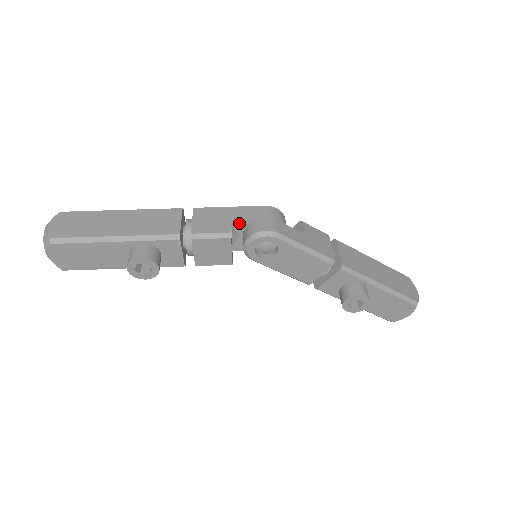
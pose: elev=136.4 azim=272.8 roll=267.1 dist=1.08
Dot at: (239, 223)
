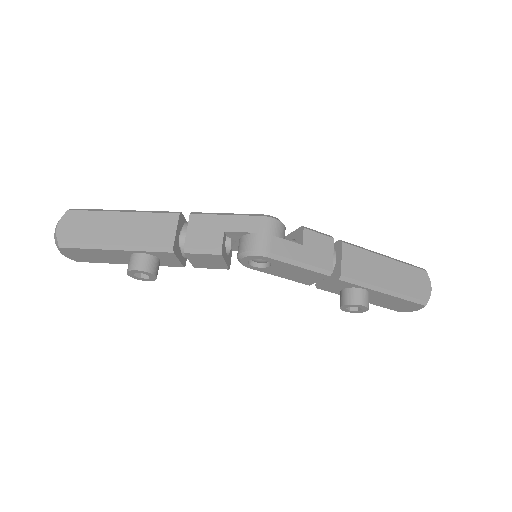
Dot at: (233, 234)
